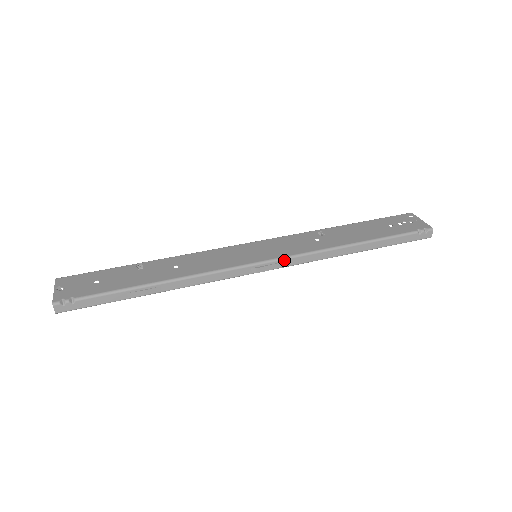
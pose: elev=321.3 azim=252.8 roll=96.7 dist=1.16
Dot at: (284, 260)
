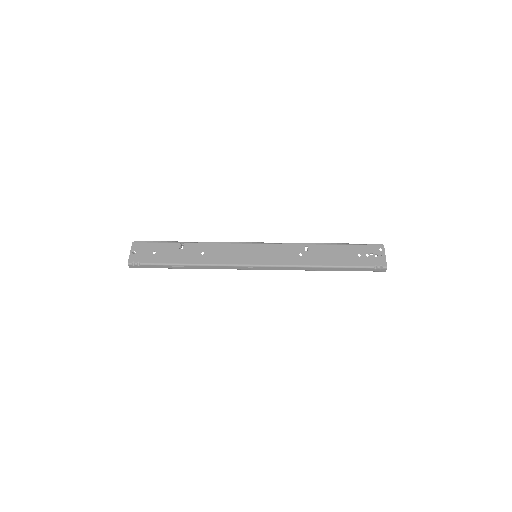
Dot at: (271, 267)
